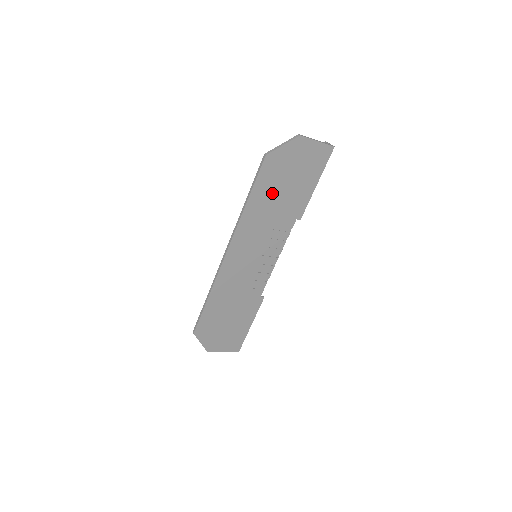
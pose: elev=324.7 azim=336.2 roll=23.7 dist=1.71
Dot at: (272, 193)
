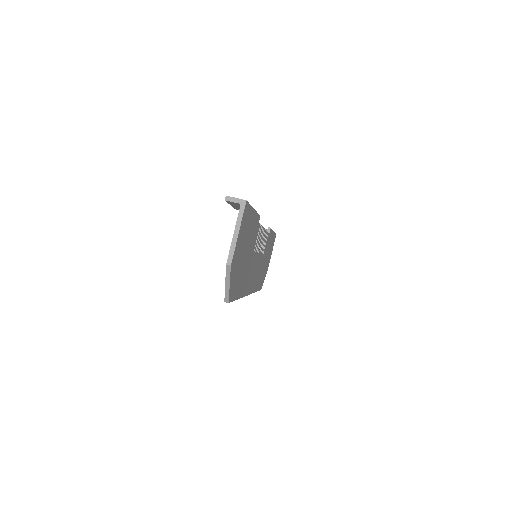
Dot at: (243, 271)
